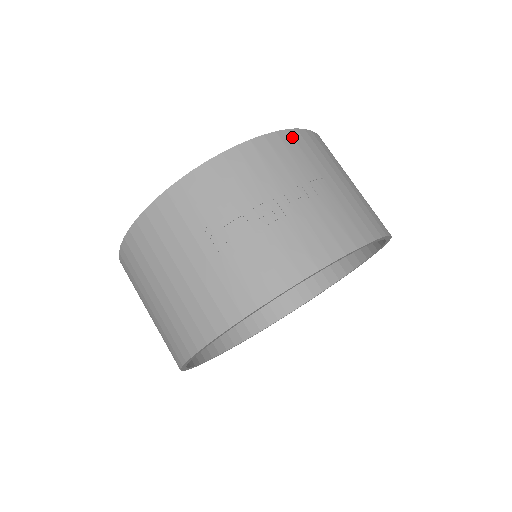
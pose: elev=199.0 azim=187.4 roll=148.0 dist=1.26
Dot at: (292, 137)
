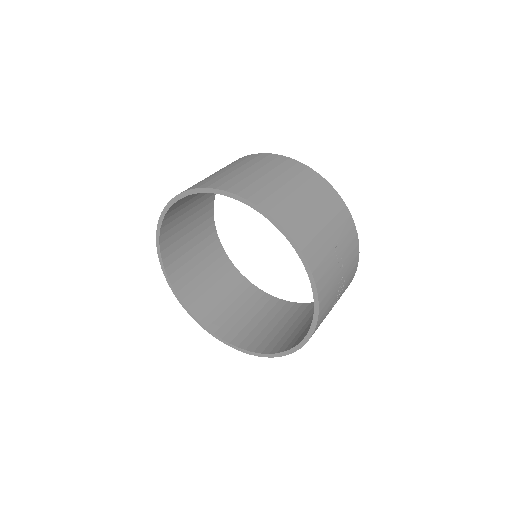
Dot at: (316, 269)
